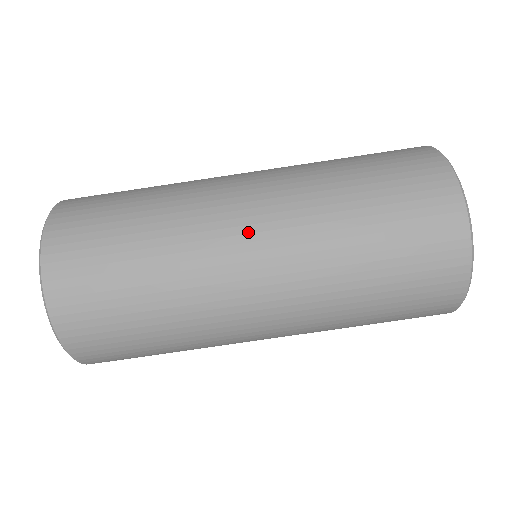
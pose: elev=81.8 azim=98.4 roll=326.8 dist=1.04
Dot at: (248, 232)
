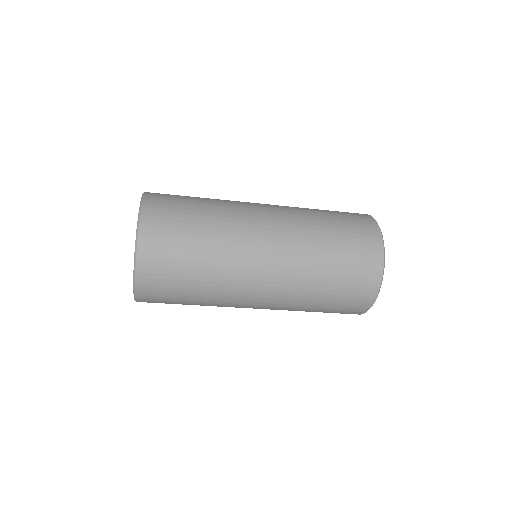
Dot at: (261, 289)
